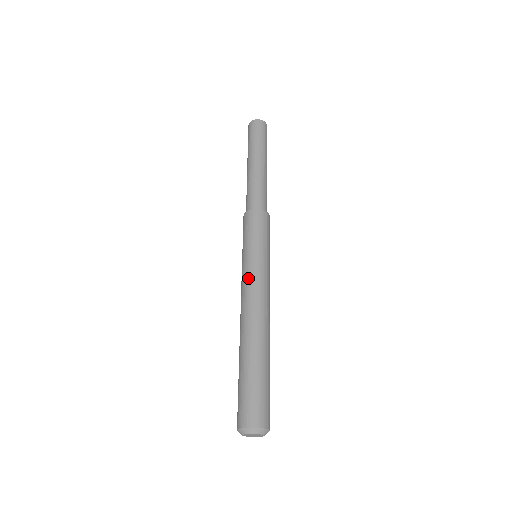
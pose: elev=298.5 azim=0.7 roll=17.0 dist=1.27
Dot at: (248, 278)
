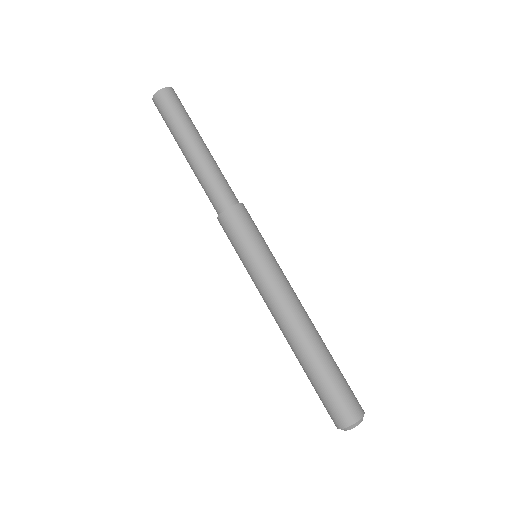
Dot at: (261, 292)
